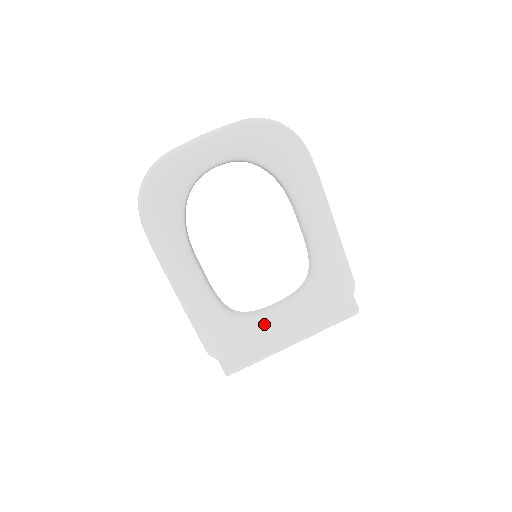
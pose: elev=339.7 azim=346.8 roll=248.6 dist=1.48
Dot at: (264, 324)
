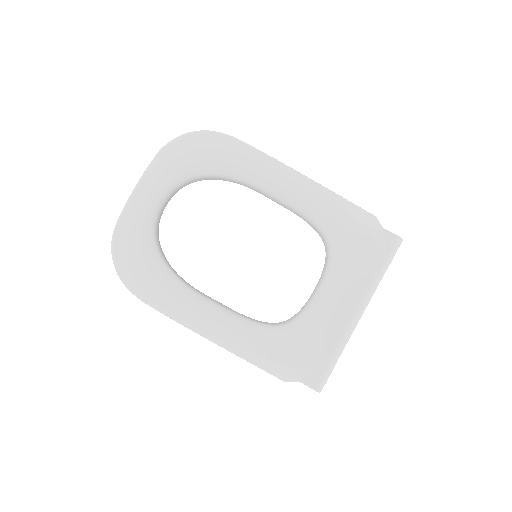
Dot at: (316, 315)
